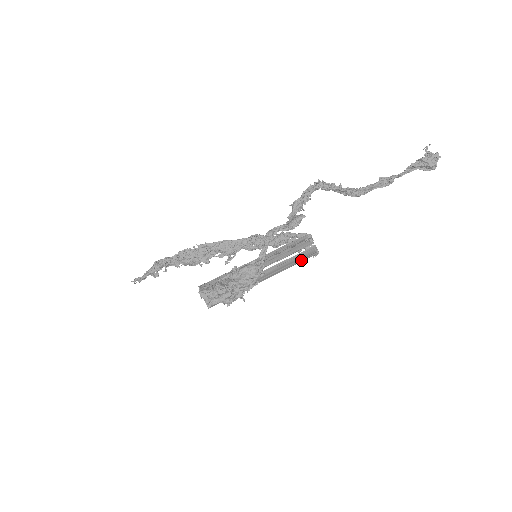
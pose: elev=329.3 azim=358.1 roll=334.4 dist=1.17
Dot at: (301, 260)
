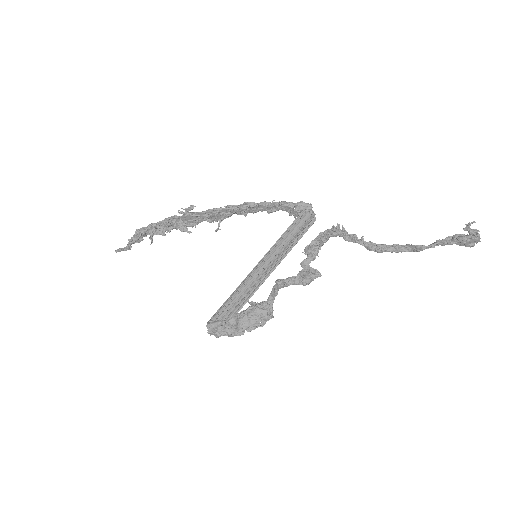
Dot at: (299, 238)
